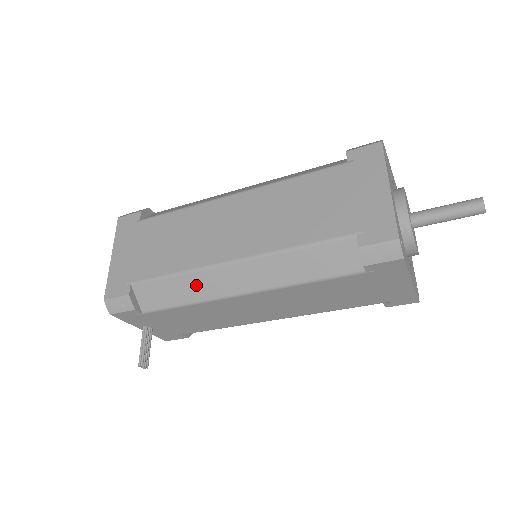
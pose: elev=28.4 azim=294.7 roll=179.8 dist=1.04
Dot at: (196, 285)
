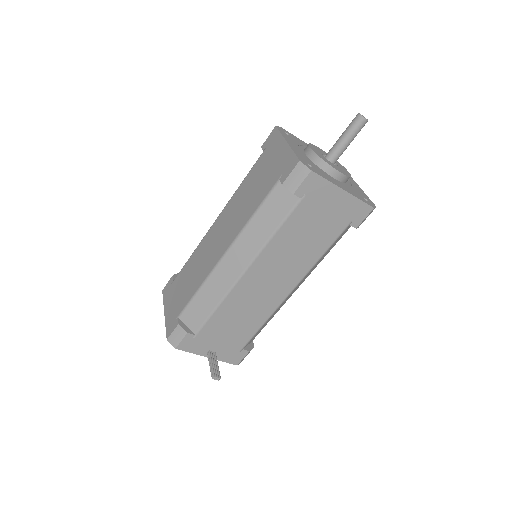
Dot at: (214, 288)
